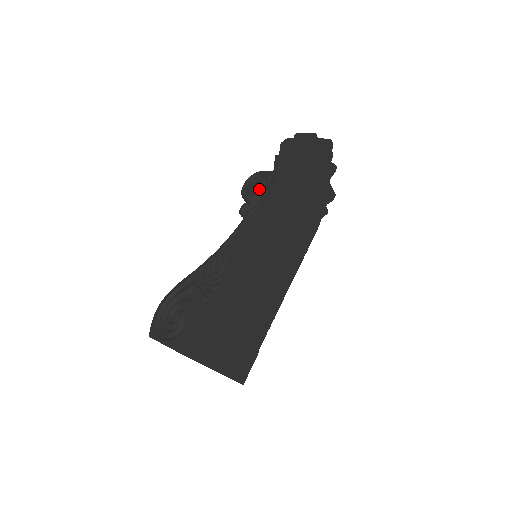
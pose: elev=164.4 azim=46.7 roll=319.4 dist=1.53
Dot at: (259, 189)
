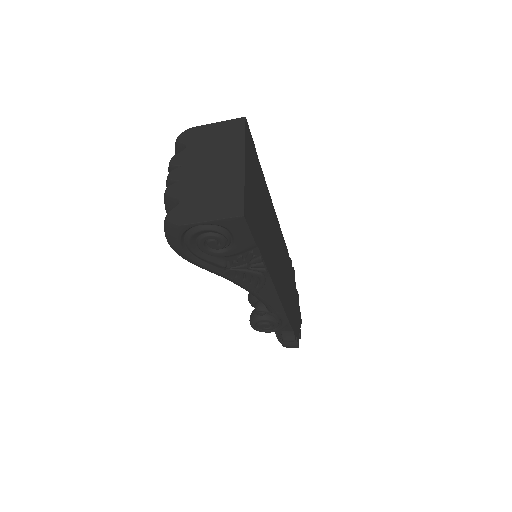
Dot at: occluded
